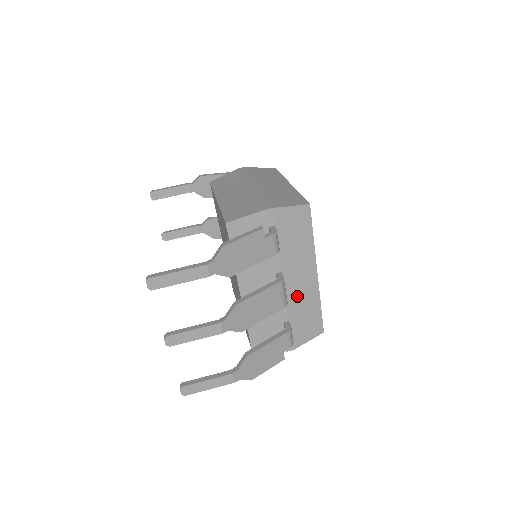
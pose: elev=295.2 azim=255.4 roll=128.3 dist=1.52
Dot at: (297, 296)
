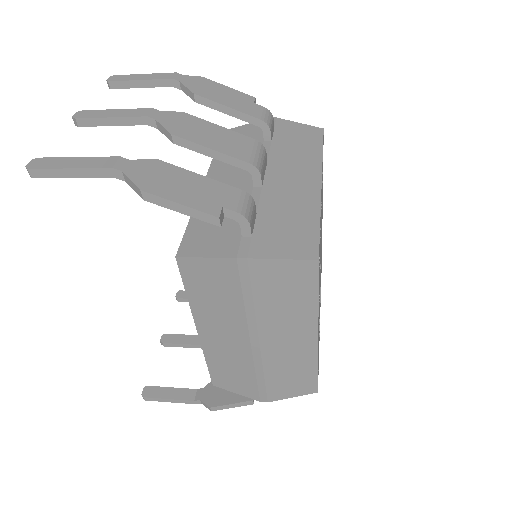
Dot at: (281, 193)
